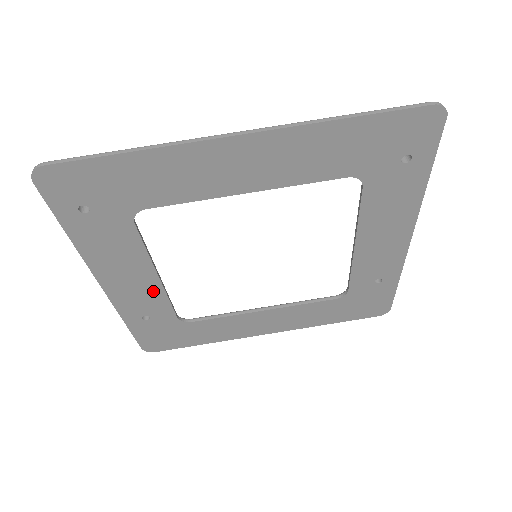
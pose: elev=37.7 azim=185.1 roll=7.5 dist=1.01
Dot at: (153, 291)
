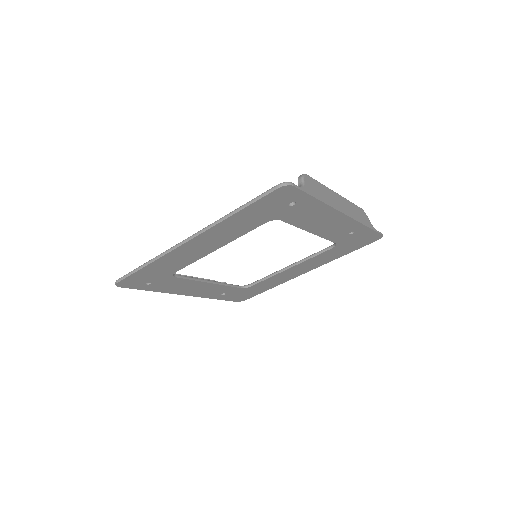
Dot at: (214, 287)
